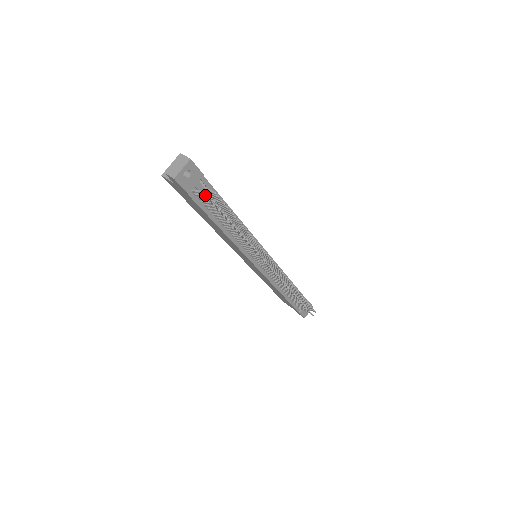
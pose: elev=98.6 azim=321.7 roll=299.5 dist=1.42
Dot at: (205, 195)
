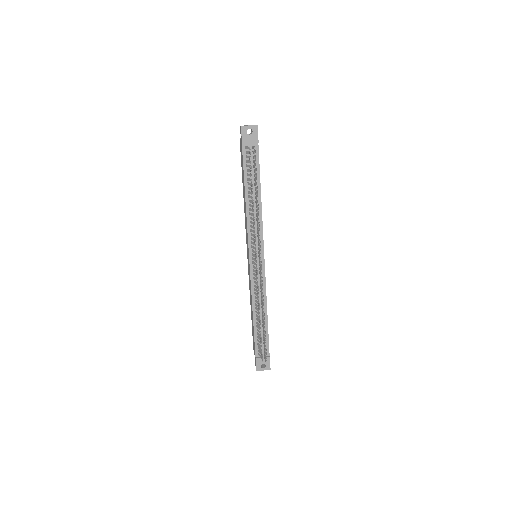
Dot at: occluded
